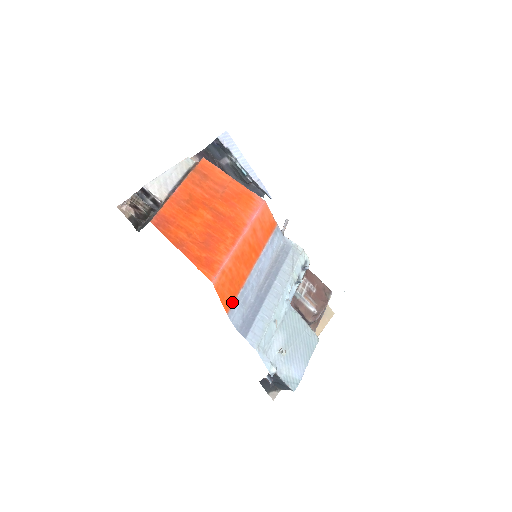
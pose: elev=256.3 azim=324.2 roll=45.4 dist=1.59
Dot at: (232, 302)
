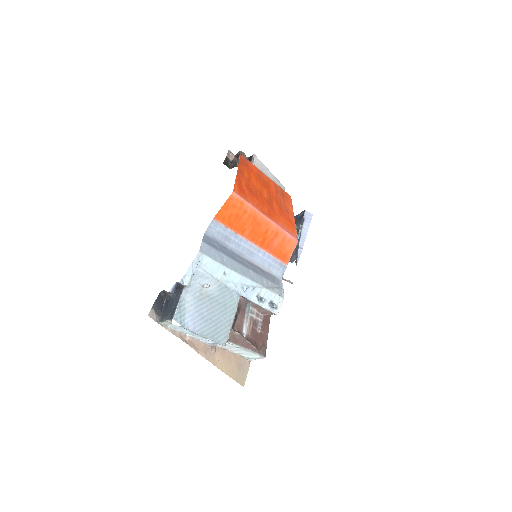
Dot at: (223, 222)
